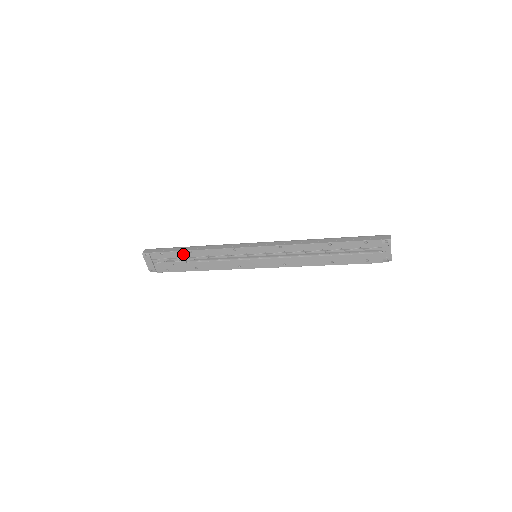
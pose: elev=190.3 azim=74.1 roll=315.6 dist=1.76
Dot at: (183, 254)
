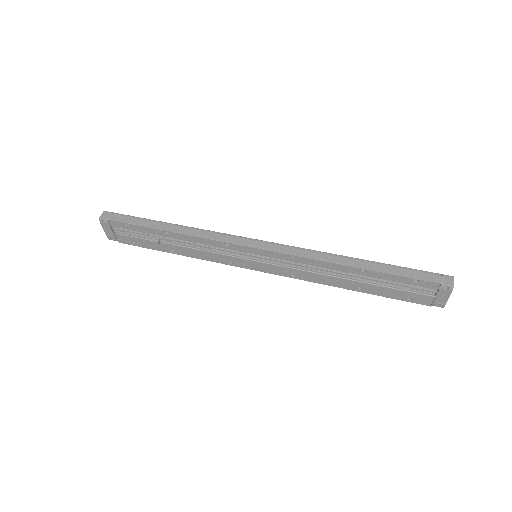
Dot at: (155, 232)
